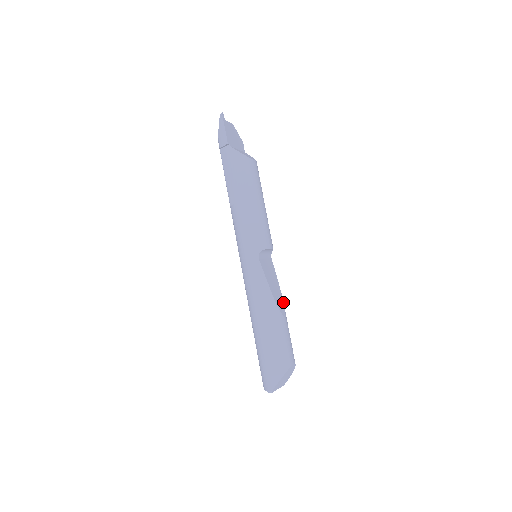
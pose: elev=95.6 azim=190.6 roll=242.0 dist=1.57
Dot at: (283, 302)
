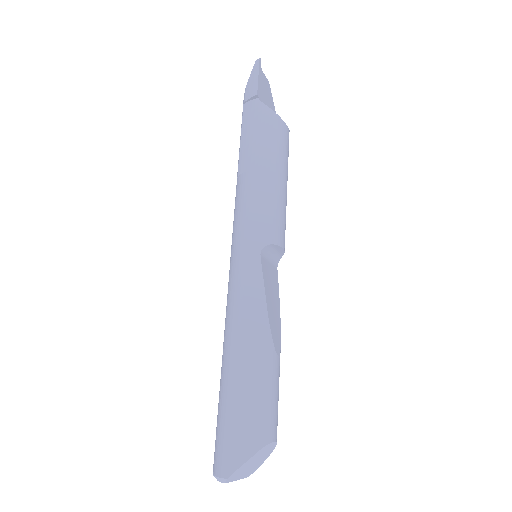
Dot at: (280, 335)
